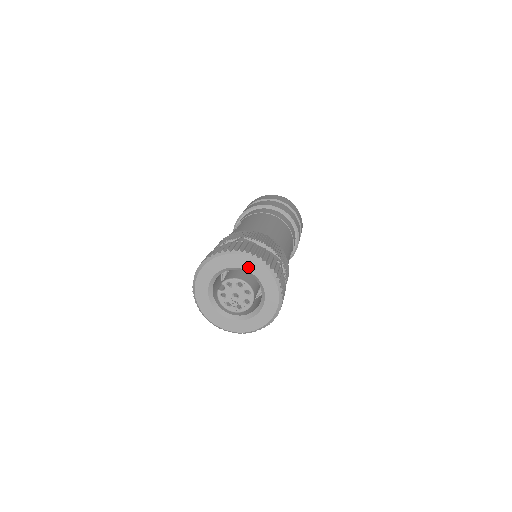
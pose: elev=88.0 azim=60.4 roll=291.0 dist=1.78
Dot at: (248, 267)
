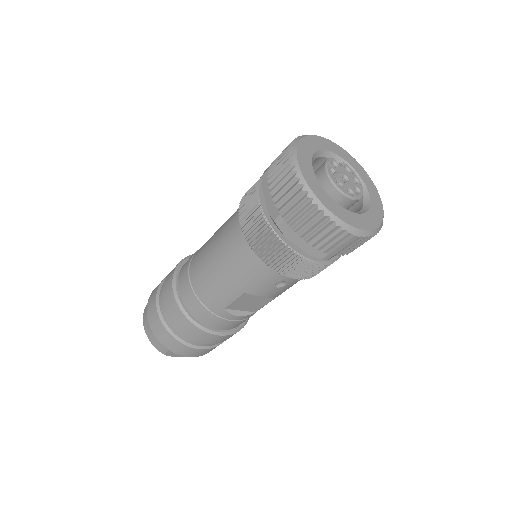
Dot at: (369, 188)
